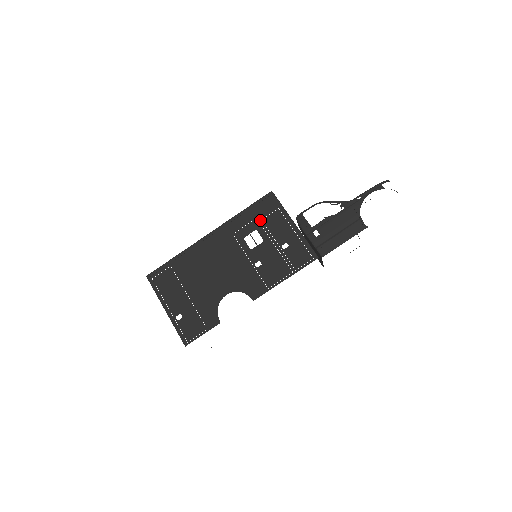
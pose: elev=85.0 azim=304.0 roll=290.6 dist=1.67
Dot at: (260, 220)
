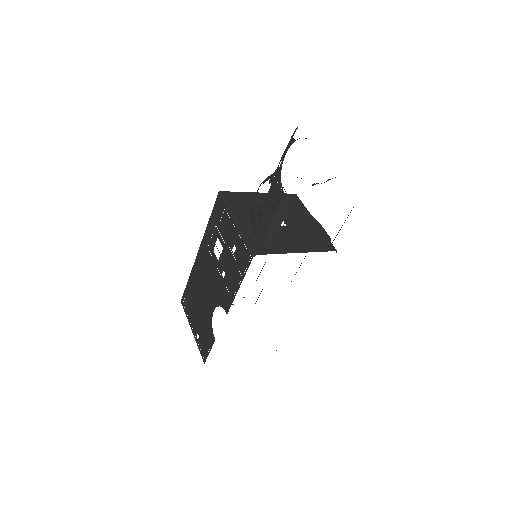
Dot at: (218, 227)
